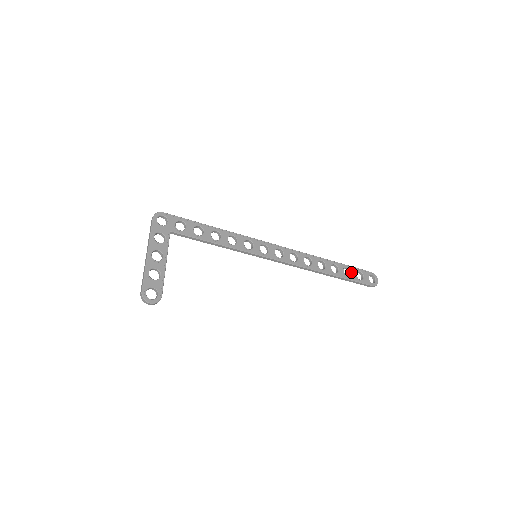
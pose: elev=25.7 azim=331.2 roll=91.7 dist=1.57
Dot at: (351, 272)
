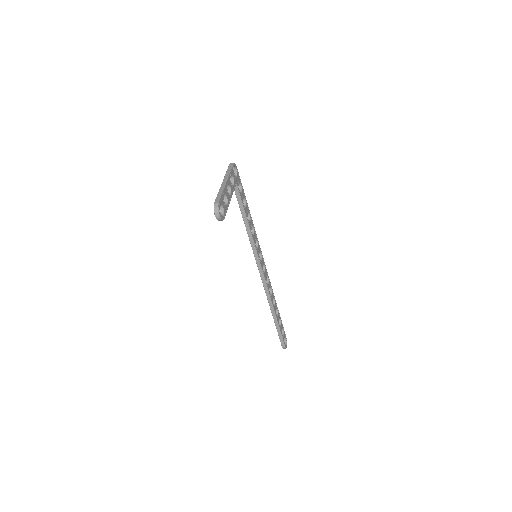
Dot at: (281, 324)
